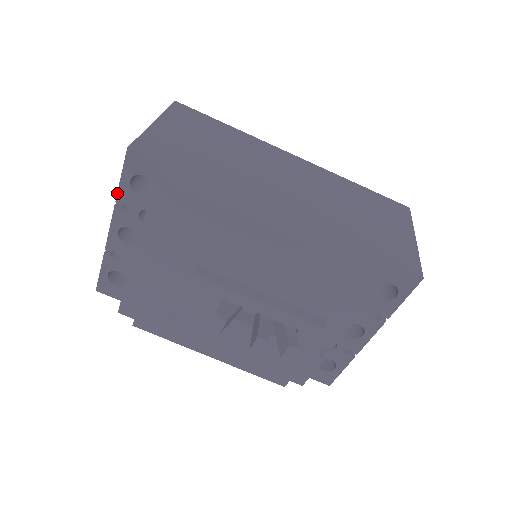
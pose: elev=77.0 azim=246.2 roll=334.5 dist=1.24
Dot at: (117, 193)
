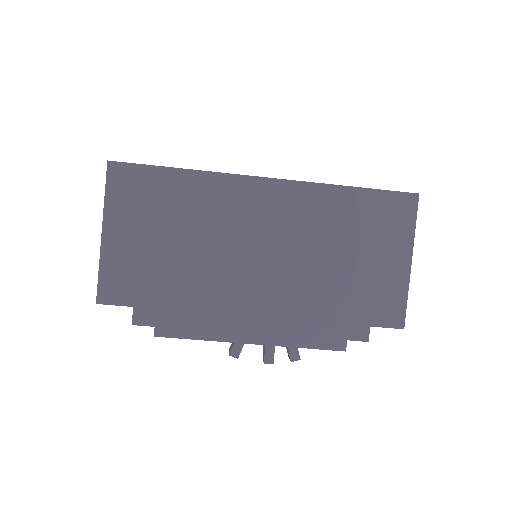
Dot at: occluded
